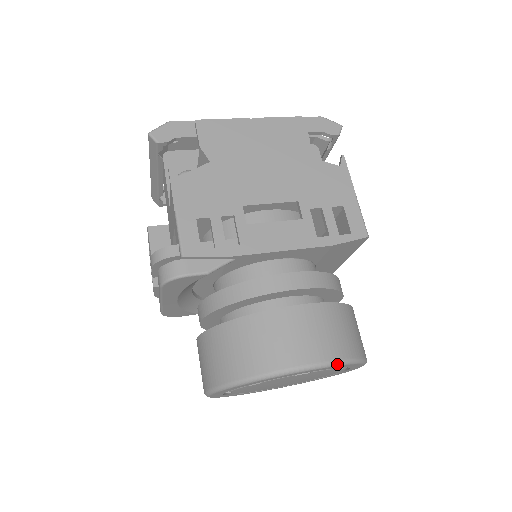
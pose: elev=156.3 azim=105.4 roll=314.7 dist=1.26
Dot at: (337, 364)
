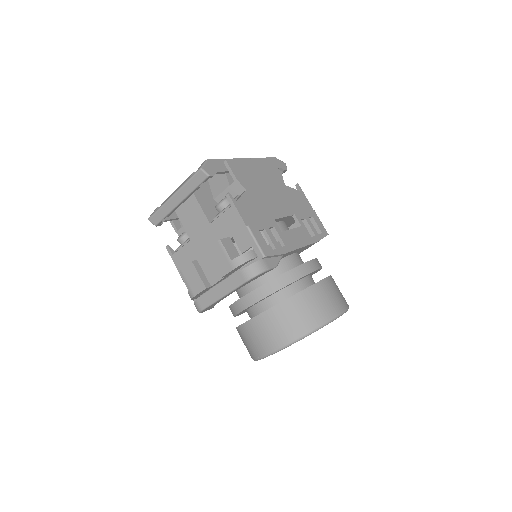
Dot at: occluded
